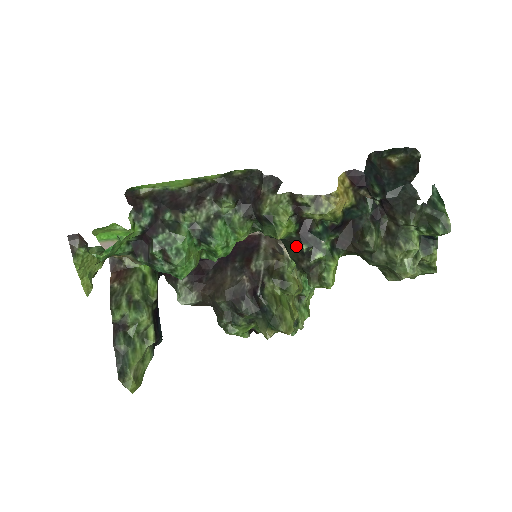
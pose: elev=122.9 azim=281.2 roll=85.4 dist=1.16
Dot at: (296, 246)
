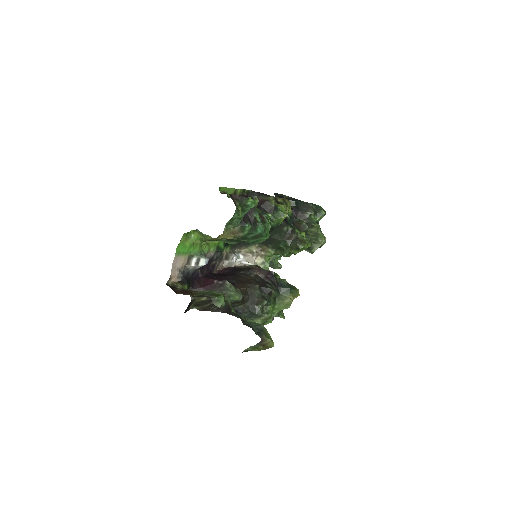
Dot at: (285, 229)
